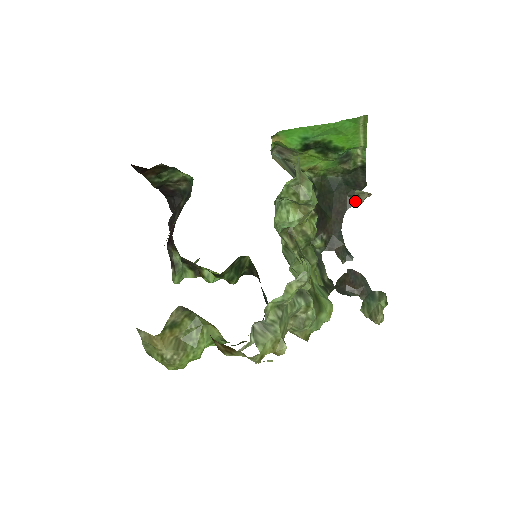
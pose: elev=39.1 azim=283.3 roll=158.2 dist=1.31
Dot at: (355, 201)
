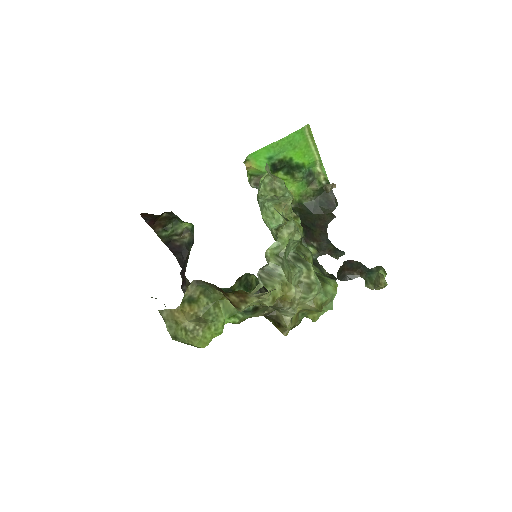
Dot at: (332, 216)
